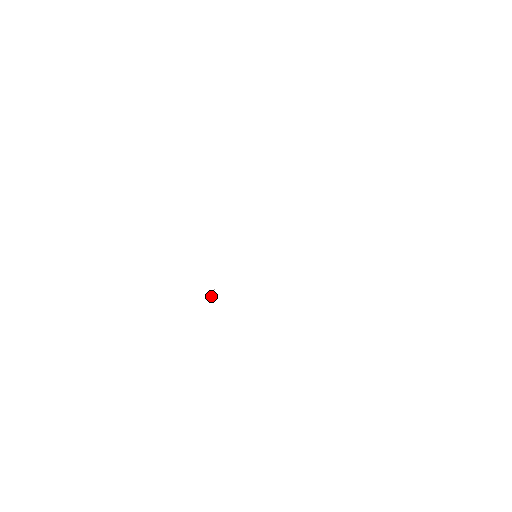
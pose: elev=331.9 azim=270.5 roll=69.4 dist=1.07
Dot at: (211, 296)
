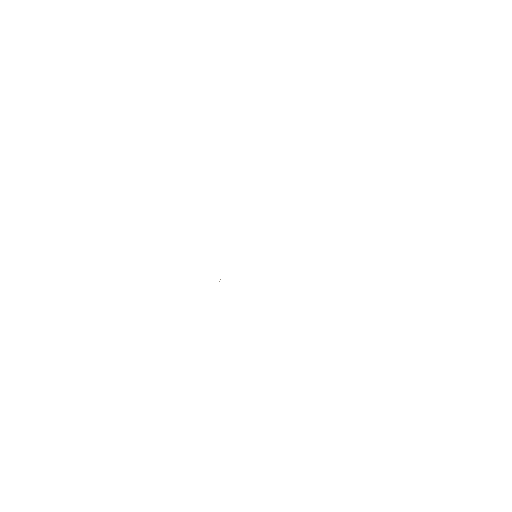
Dot at: (219, 281)
